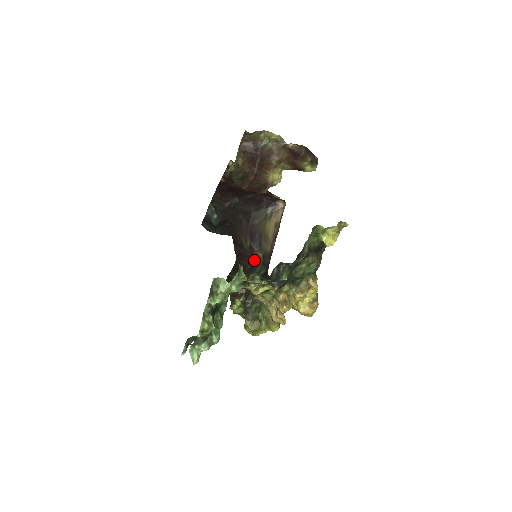
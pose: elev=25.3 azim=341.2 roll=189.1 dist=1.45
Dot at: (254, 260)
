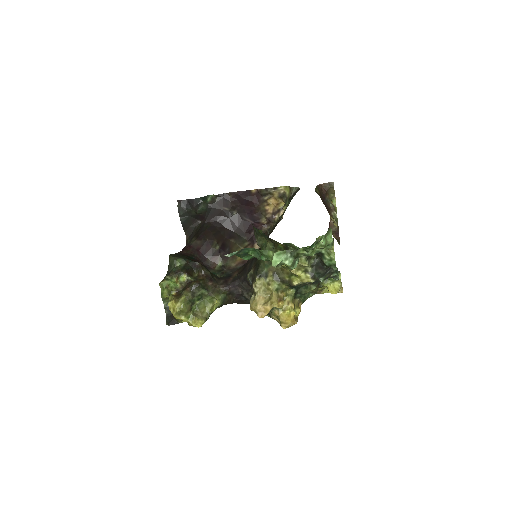
Dot at: (209, 263)
